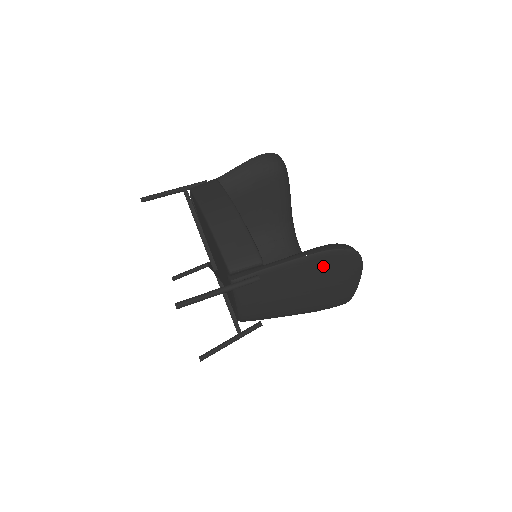
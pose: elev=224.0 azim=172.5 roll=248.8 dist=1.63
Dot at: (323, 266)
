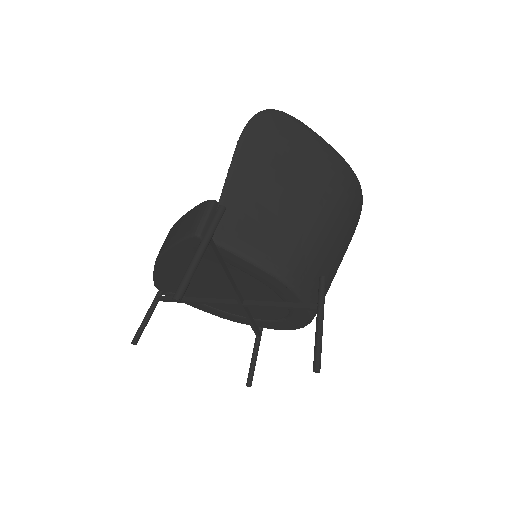
Dot at: (262, 147)
